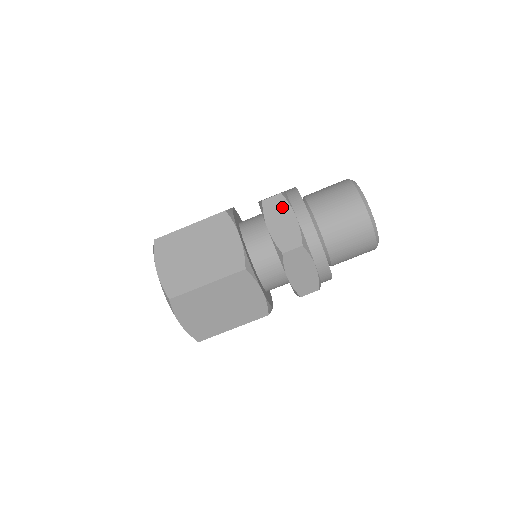
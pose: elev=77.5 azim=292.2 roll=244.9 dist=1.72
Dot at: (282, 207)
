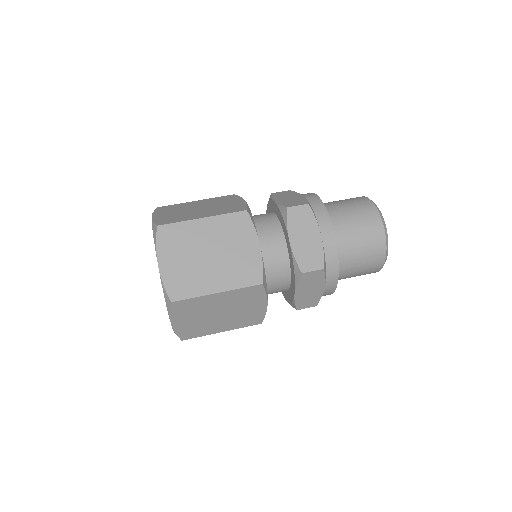
Dot at: occluded
